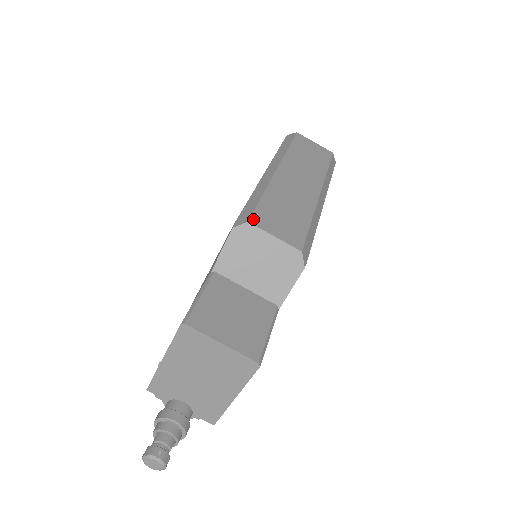
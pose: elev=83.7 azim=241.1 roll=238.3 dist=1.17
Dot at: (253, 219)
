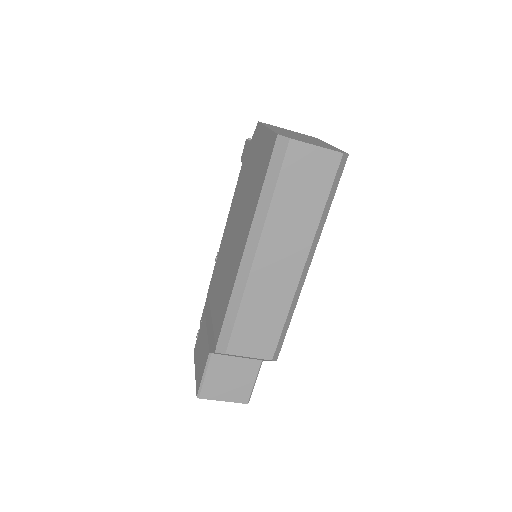
Dot at: (230, 349)
